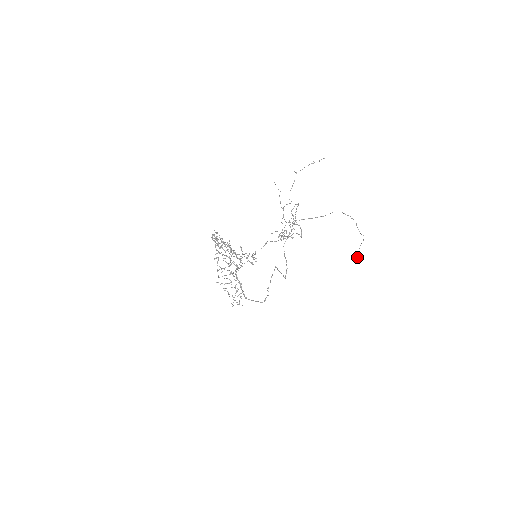
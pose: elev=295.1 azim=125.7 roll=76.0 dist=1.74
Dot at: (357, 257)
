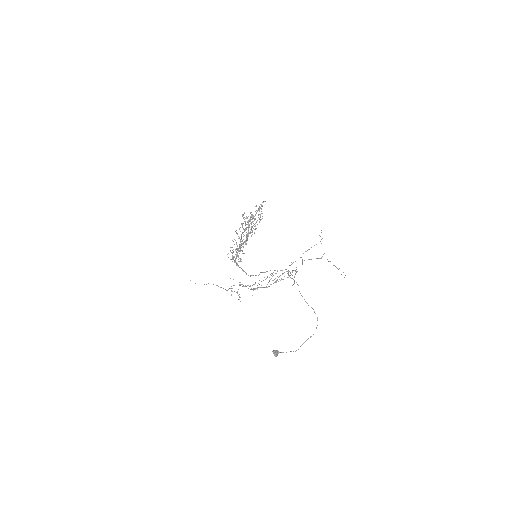
Dot at: (274, 354)
